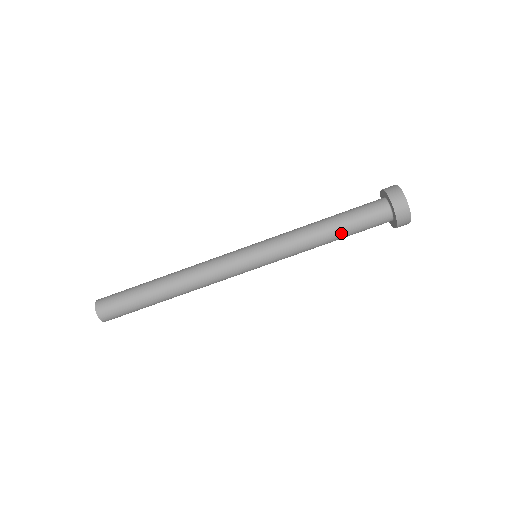
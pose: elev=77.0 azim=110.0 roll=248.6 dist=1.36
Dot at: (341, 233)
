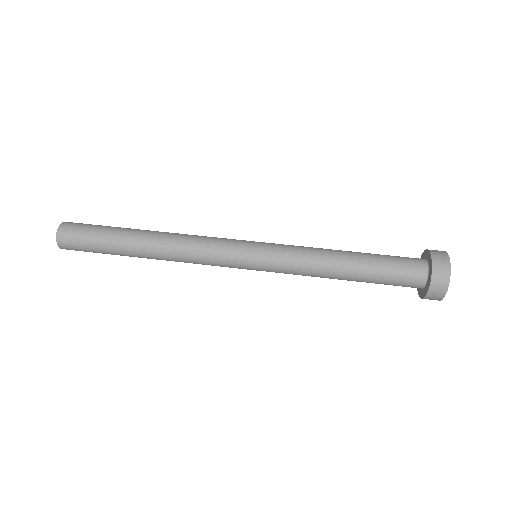
Dot at: (362, 258)
